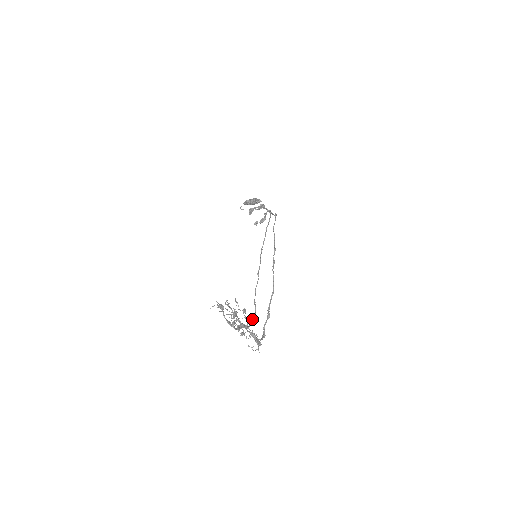
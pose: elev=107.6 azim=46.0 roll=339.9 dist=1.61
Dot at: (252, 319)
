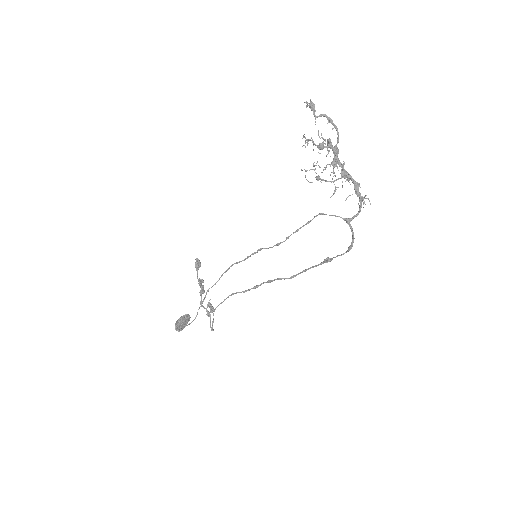
Dot at: occluded
